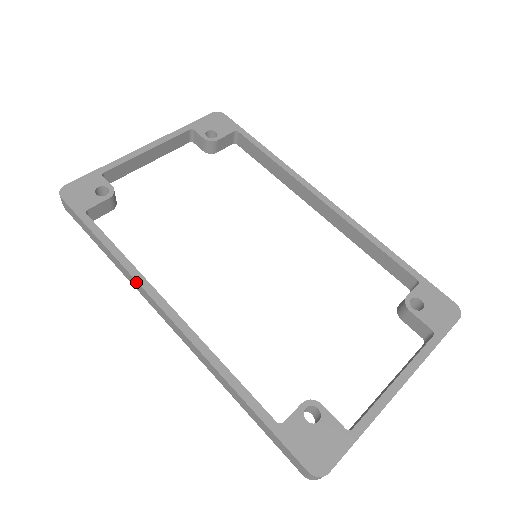
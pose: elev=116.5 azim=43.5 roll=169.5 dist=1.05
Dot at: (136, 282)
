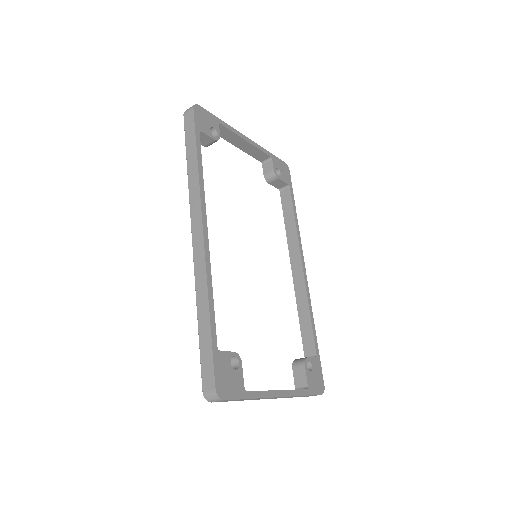
Dot at: (199, 197)
